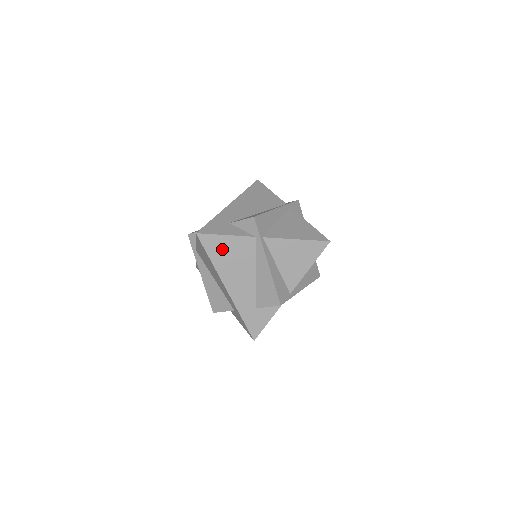
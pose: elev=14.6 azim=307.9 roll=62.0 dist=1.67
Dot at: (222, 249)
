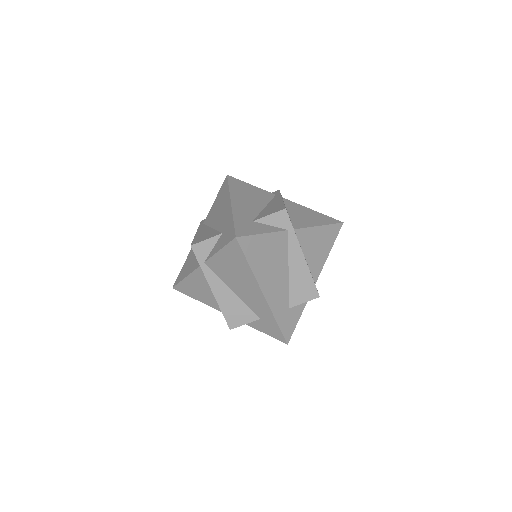
Dot at: (243, 187)
